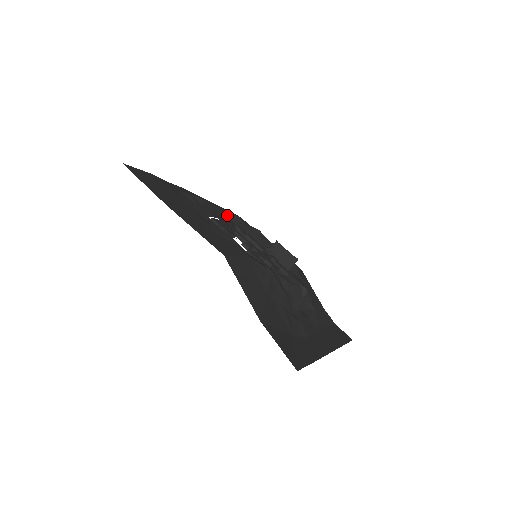
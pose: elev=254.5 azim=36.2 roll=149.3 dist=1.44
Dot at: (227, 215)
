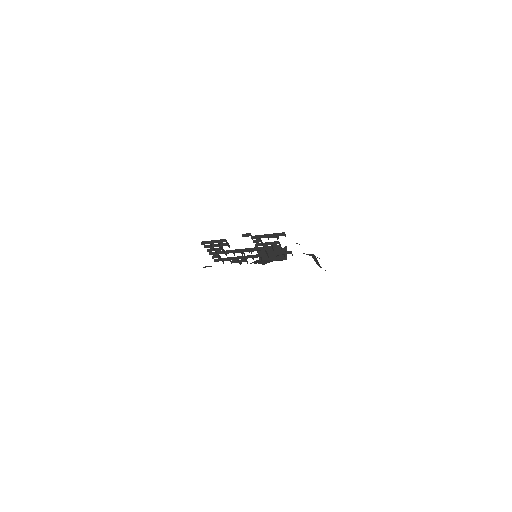
Dot at: occluded
